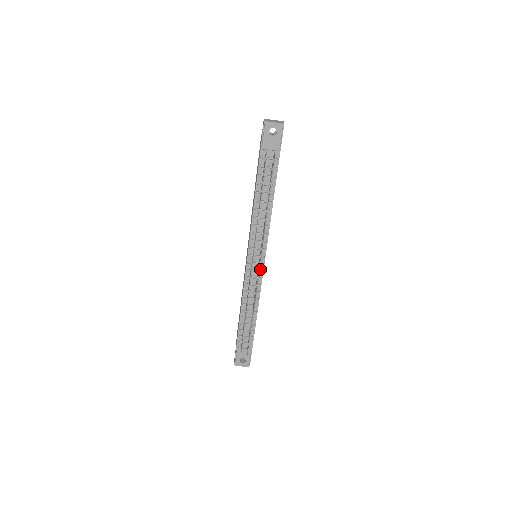
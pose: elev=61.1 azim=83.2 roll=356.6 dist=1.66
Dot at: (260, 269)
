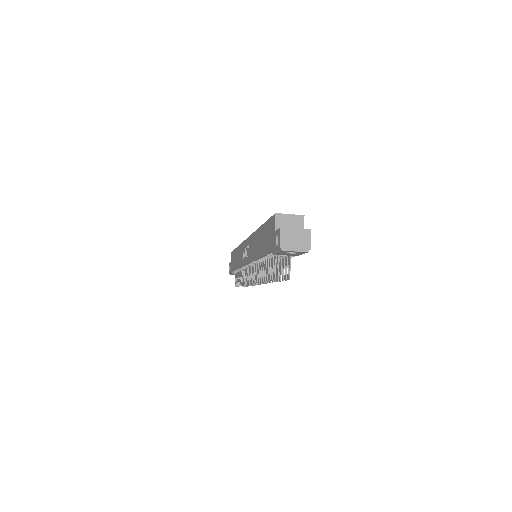
Dot at: occluded
